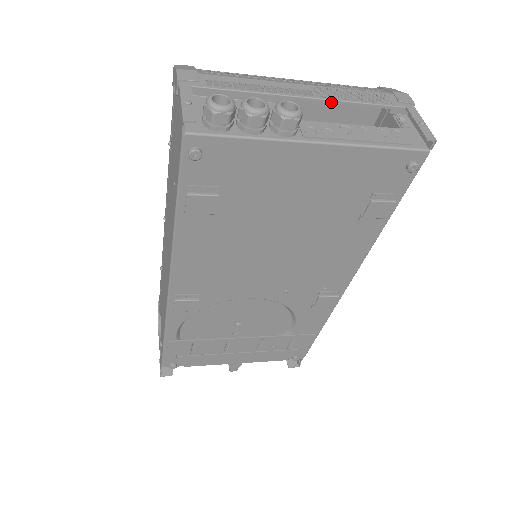
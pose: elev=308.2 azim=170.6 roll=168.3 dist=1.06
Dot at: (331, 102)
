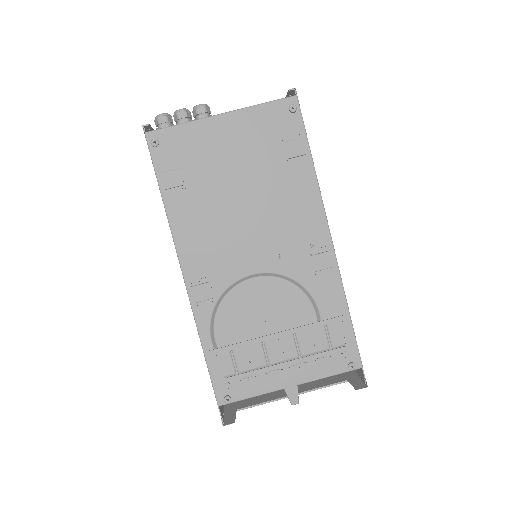
Dot at: occluded
